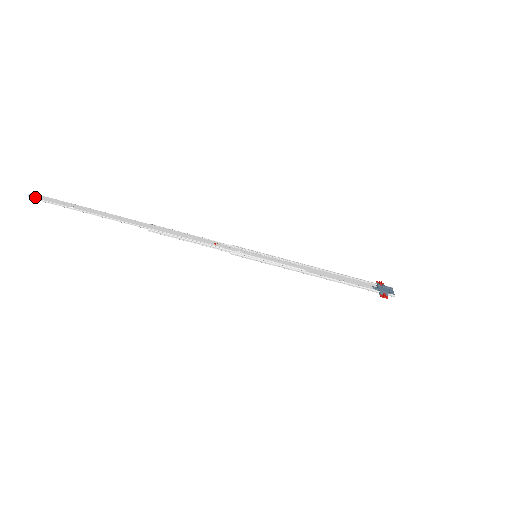
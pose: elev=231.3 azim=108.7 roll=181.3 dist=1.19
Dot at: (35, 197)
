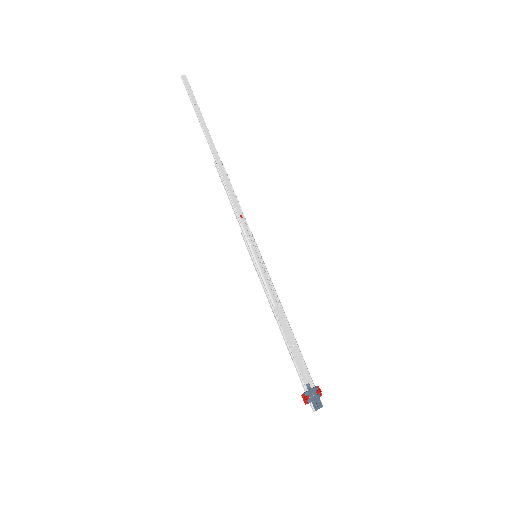
Dot at: (184, 79)
